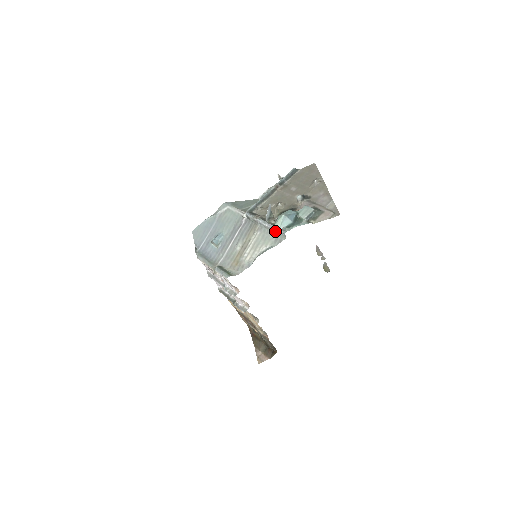
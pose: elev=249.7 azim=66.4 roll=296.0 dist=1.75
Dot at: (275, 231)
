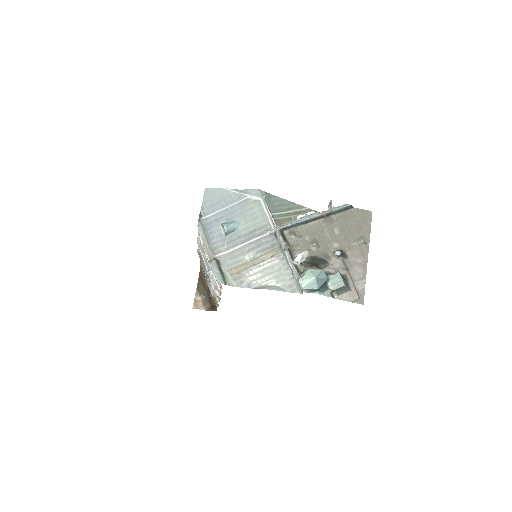
Dot at: (295, 277)
